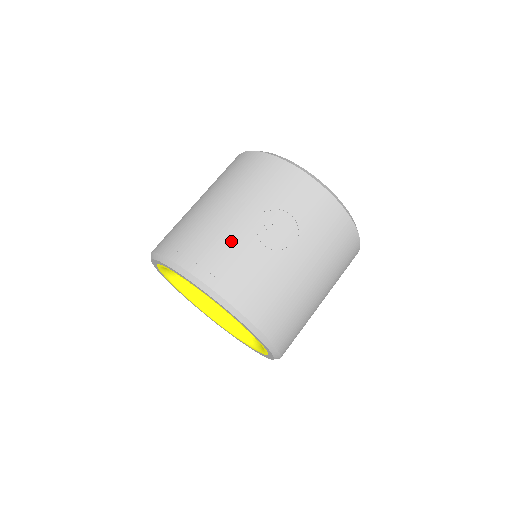
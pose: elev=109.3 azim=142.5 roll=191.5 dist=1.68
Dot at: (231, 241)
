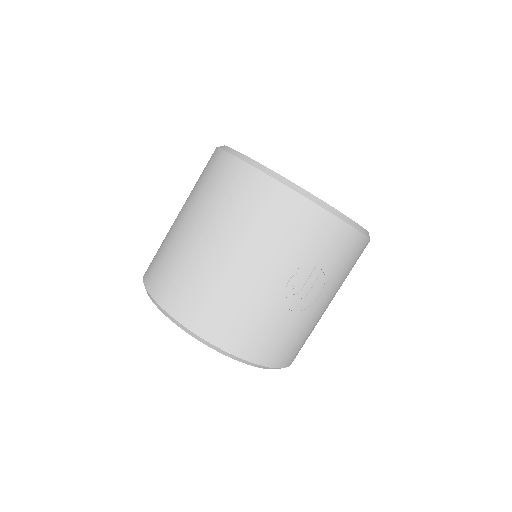
Dot at: (260, 310)
